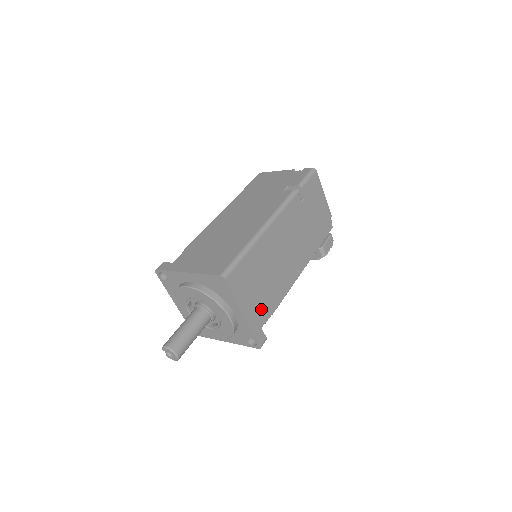
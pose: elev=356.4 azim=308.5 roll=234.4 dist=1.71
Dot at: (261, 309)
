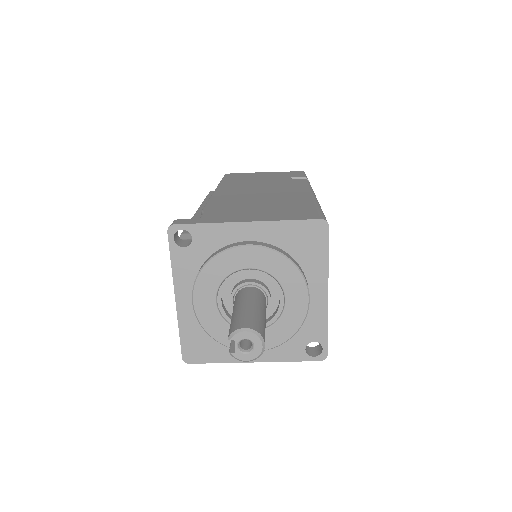
Dot at: occluded
